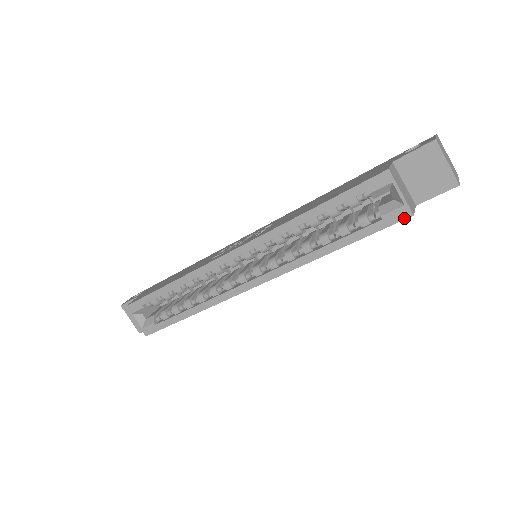
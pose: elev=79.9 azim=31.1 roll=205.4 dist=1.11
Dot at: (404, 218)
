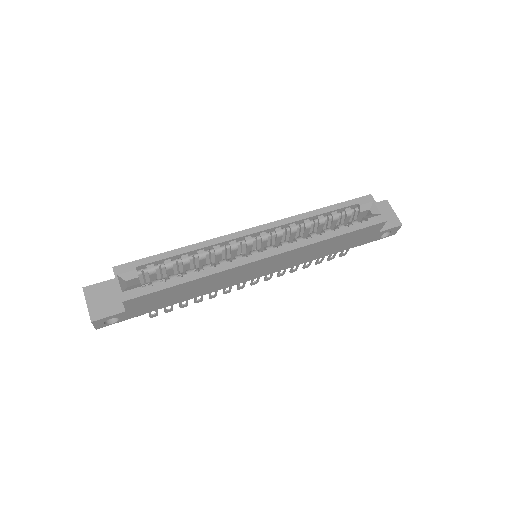
Dot at: (382, 222)
